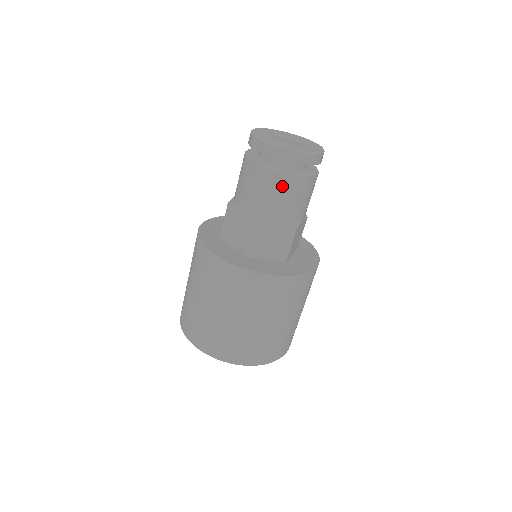
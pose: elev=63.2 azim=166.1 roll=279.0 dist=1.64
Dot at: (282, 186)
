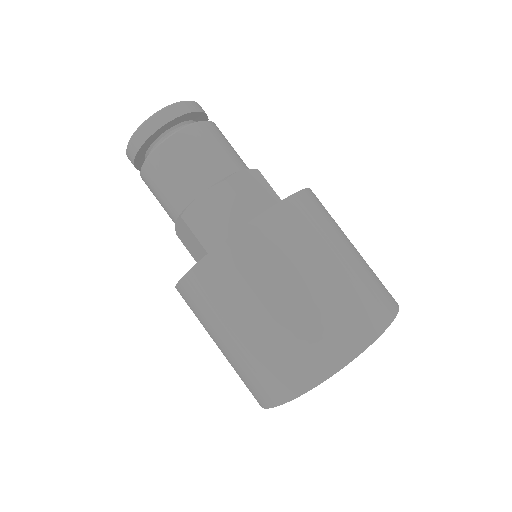
Dot at: (168, 160)
